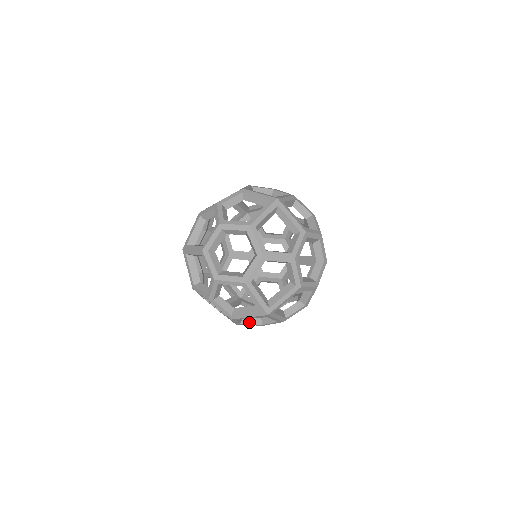
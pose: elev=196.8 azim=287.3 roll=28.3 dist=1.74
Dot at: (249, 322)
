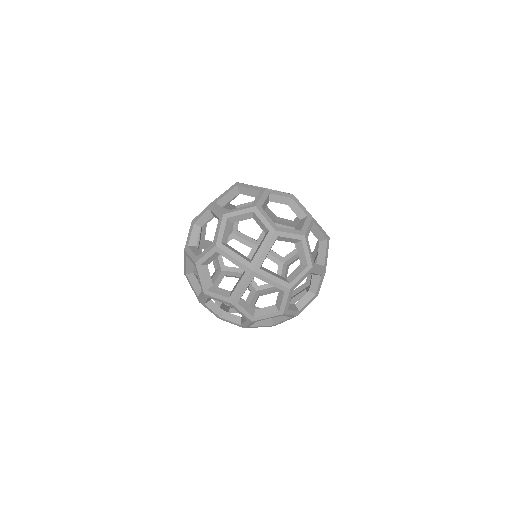
Dot at: (263, 313)
